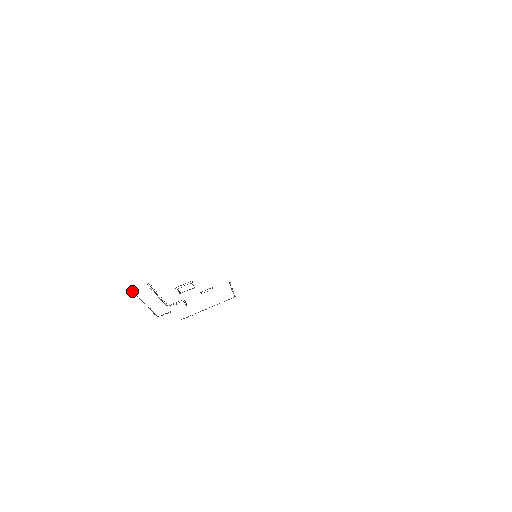
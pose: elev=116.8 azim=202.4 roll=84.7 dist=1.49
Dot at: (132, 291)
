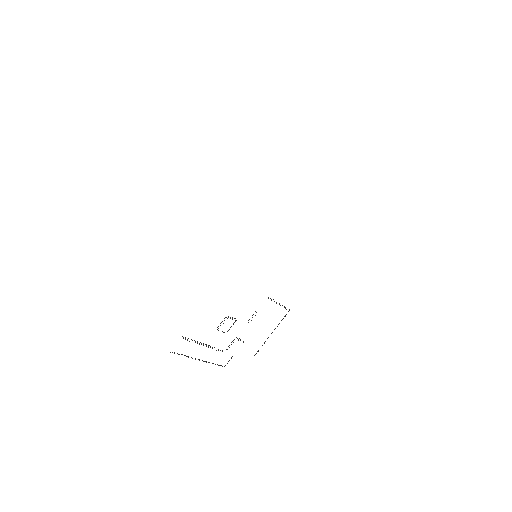
Dot at: (174, 353)
